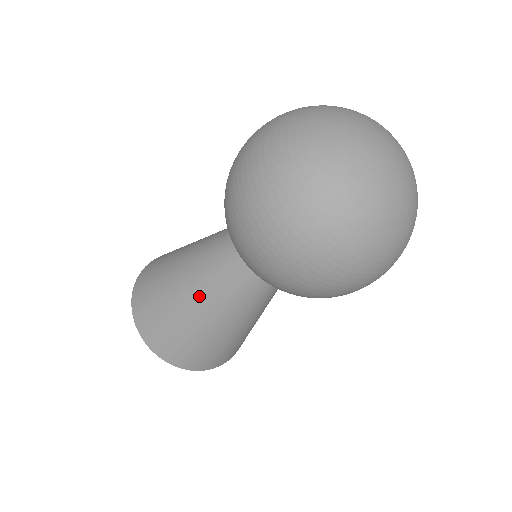
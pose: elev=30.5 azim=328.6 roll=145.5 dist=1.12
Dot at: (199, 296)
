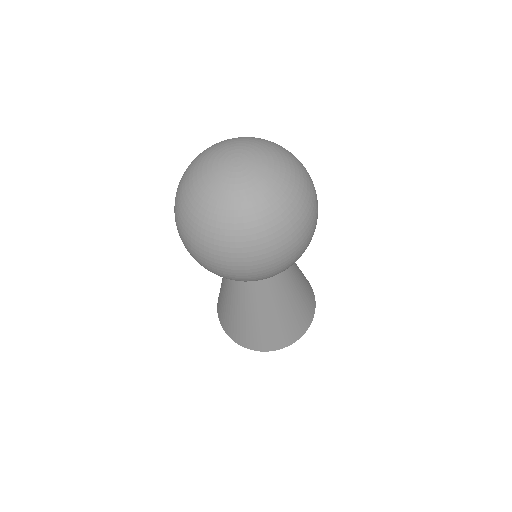
Dot at: (232, 296)
